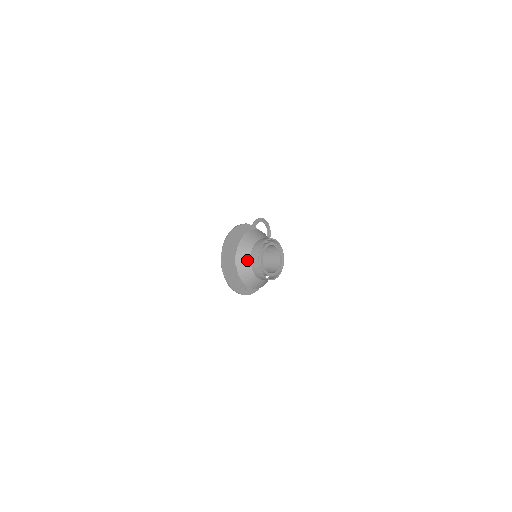
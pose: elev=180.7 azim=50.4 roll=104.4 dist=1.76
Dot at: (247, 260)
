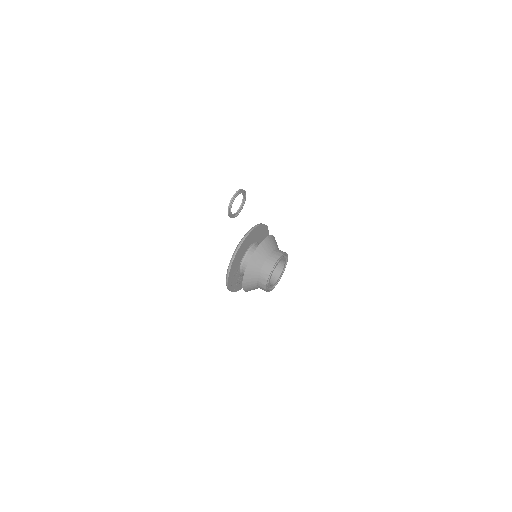
Dot at: (258, 268)
